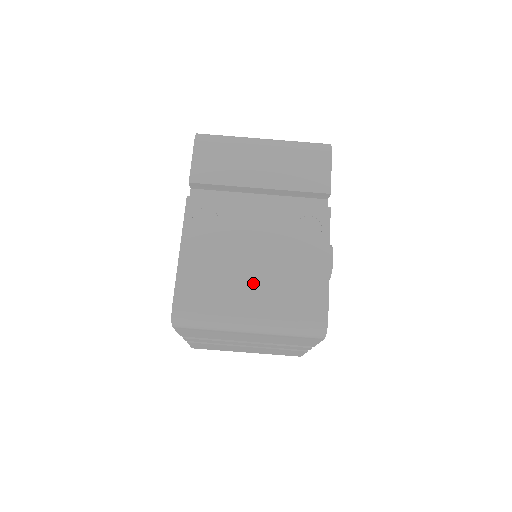
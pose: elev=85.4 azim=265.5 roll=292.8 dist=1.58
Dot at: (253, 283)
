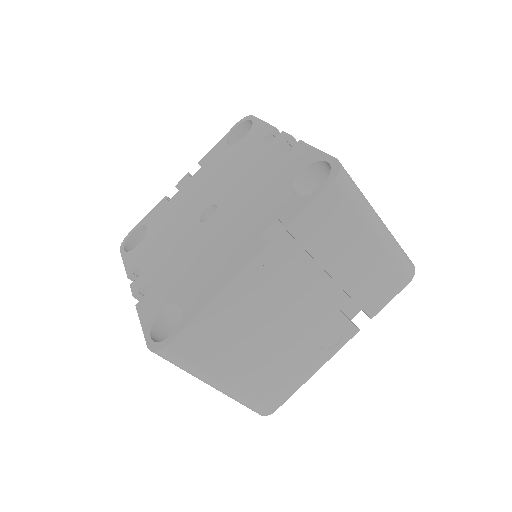
Dot at: (250, 360)
